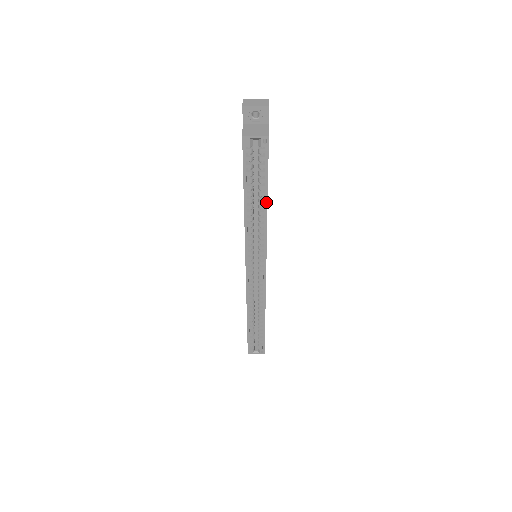
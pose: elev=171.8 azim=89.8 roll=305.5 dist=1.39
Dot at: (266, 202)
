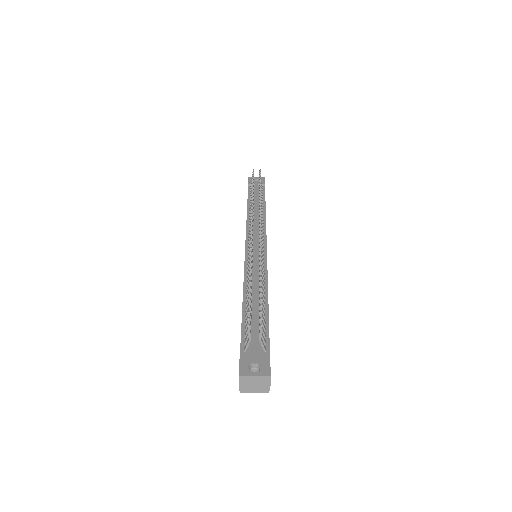
Dot at: occluded
